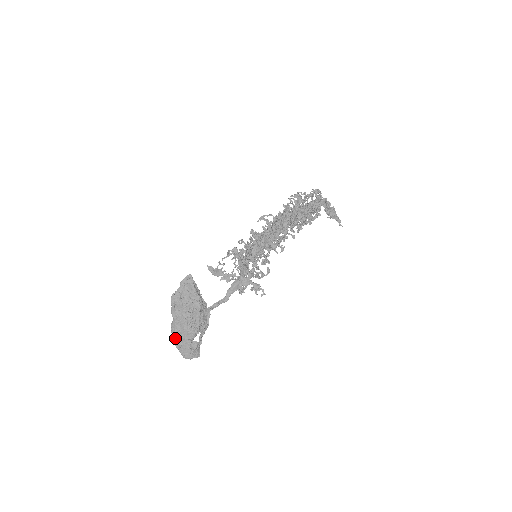
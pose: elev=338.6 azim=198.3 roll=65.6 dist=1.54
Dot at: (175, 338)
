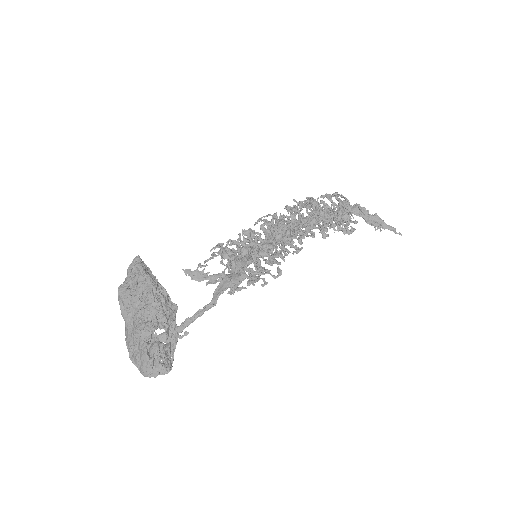
Dot at: (130, 349)
